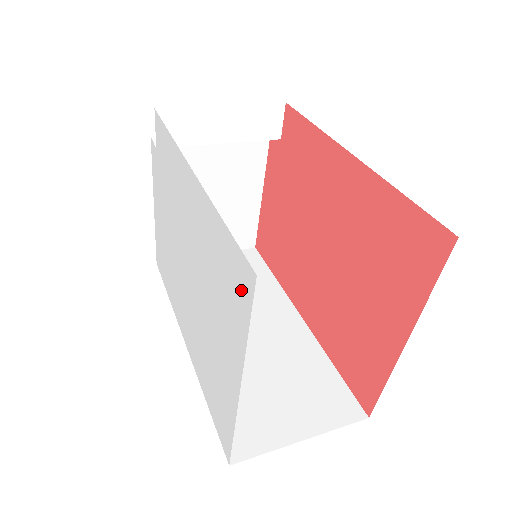
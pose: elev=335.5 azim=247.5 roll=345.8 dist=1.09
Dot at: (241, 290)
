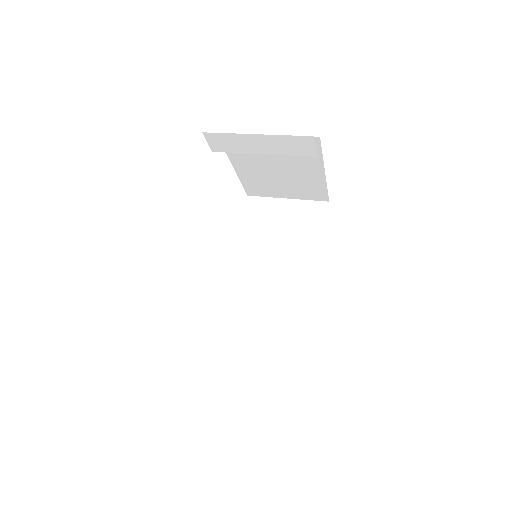
Dot at: occluded
